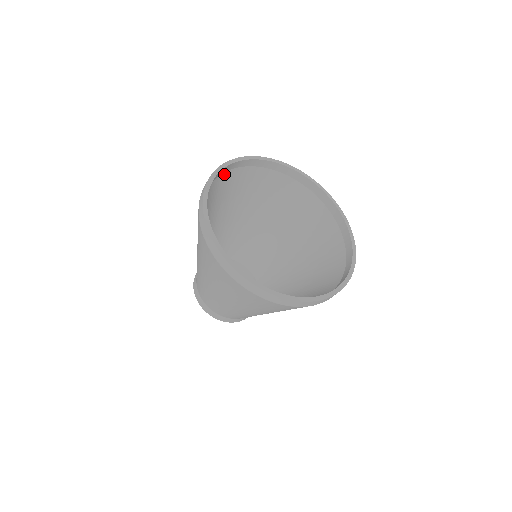
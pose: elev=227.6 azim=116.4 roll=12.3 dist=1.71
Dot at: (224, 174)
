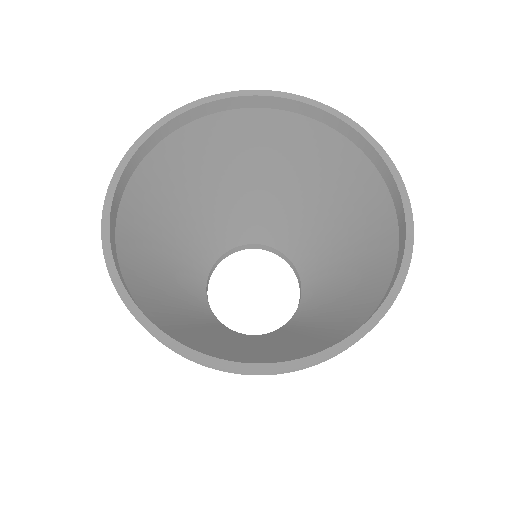
Dot at: (150, 155)
